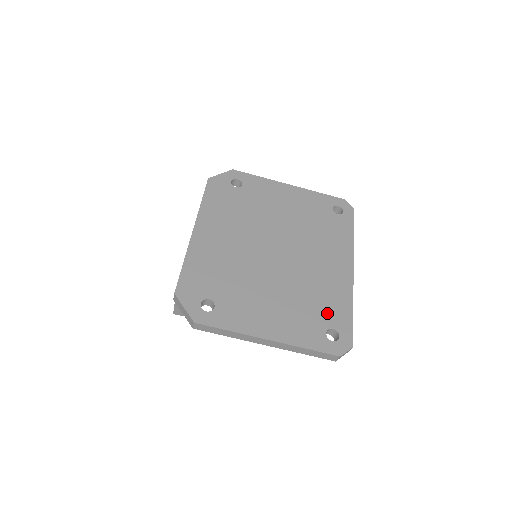
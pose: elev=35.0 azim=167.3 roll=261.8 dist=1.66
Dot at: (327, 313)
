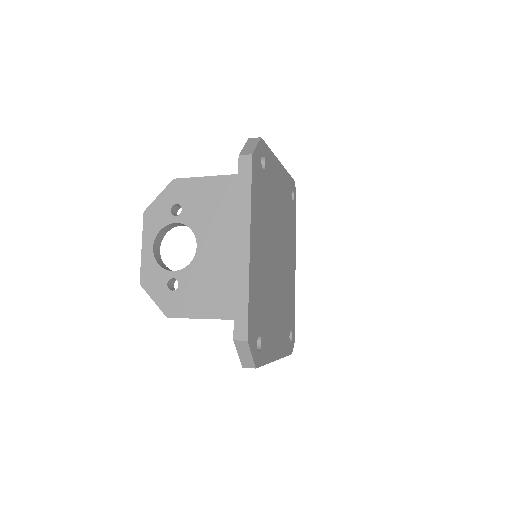
Dot at: (290, 317)
